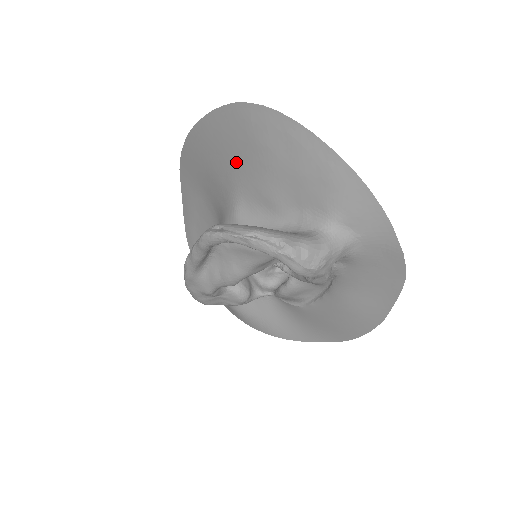
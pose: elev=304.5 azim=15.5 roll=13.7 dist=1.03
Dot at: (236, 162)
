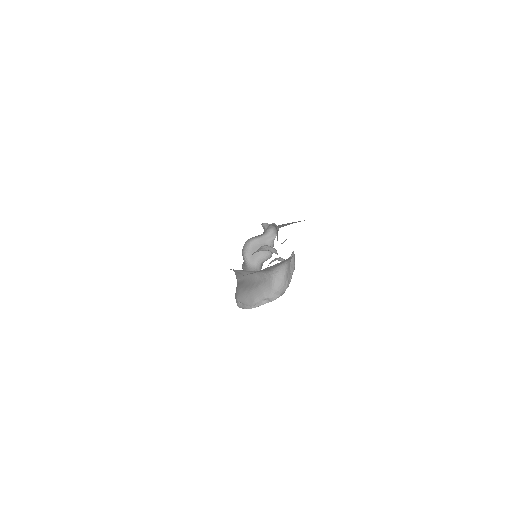
Dot at: occluded
